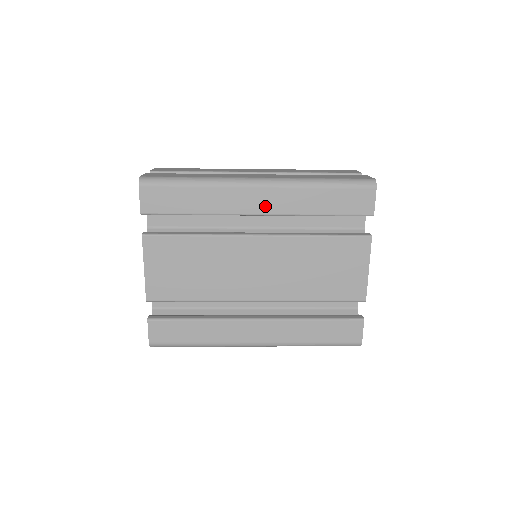
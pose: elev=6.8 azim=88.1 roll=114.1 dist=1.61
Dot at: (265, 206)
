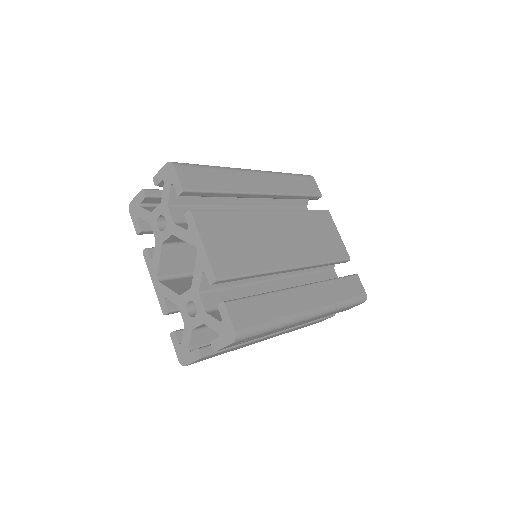
Dot at: (265, 187)
